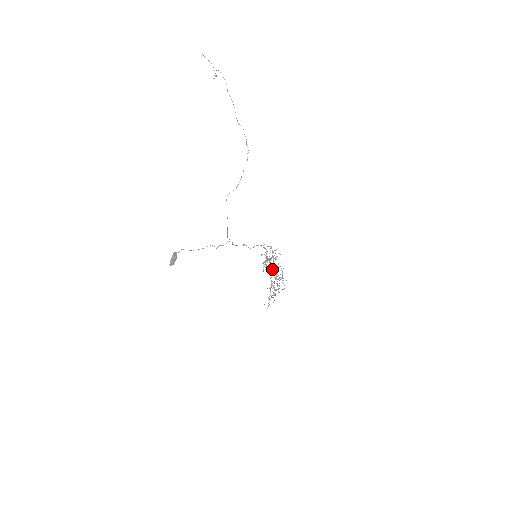
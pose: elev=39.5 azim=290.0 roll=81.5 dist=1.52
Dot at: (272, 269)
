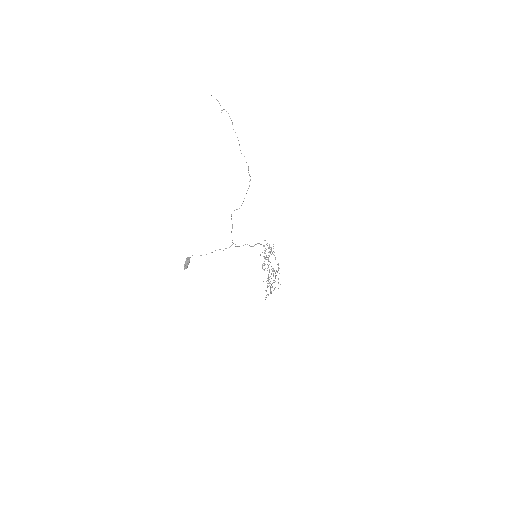
Dot at: occluded
